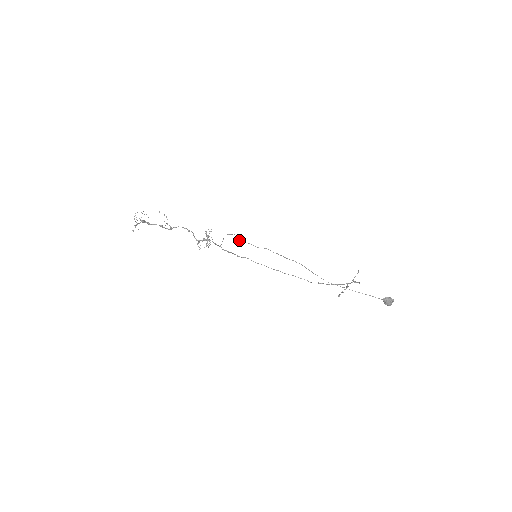
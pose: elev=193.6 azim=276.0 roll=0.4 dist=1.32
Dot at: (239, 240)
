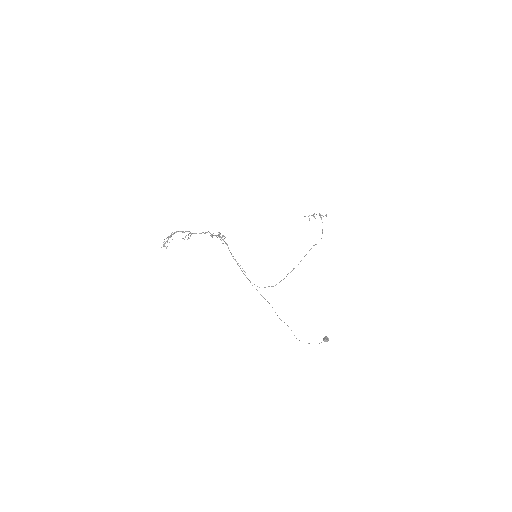
Dot at: (250, 282)
